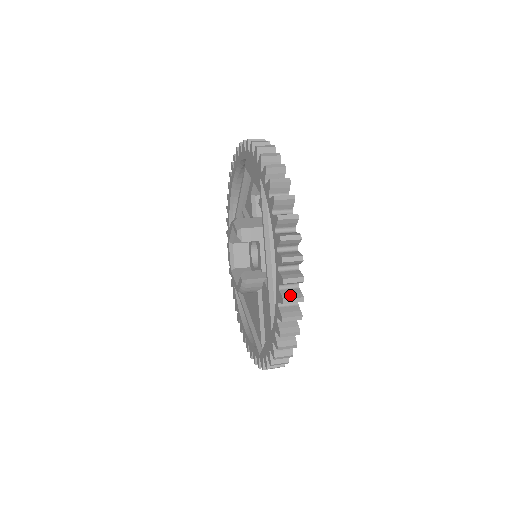
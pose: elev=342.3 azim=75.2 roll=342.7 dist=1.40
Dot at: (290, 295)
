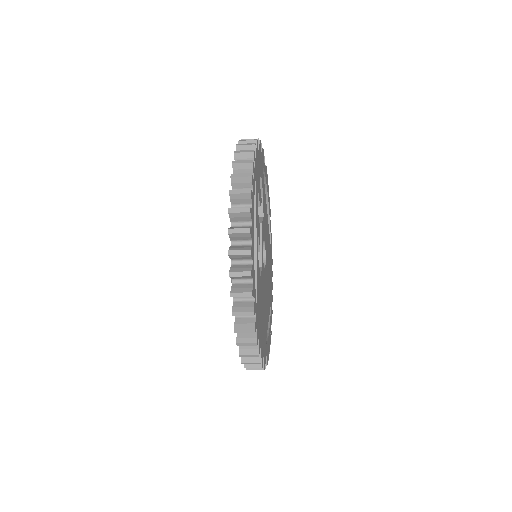
Dot at: (238, 269)
